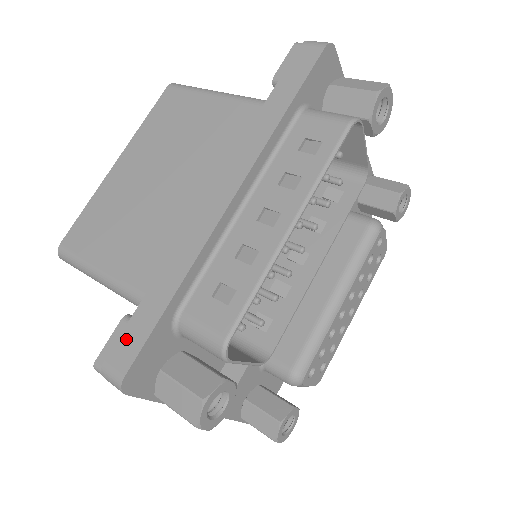
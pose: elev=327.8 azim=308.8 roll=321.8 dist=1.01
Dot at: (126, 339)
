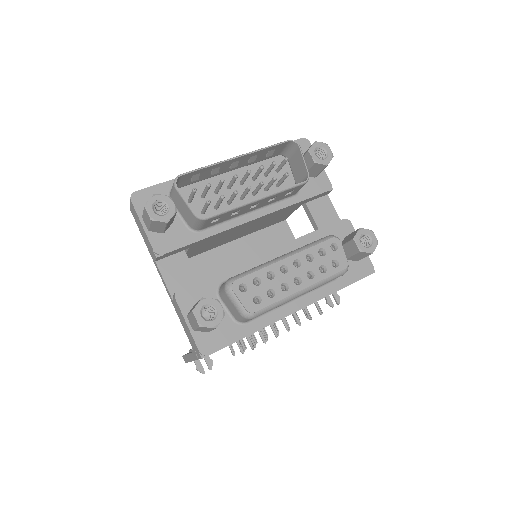
Dot at: occluded
